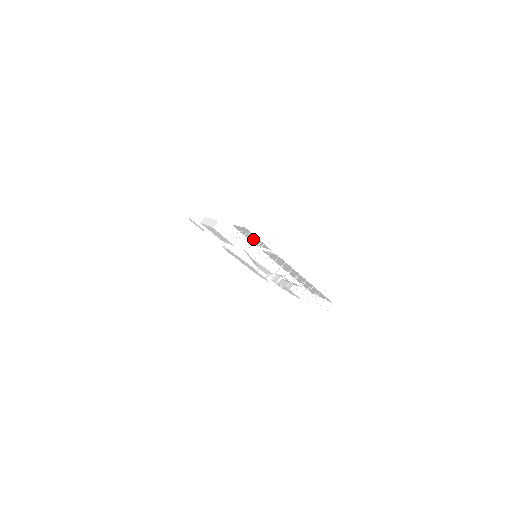
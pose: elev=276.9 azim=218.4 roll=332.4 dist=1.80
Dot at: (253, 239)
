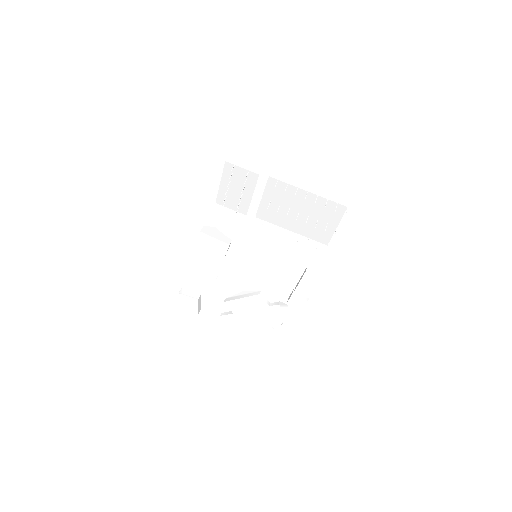
Dot at: (240, 192)
